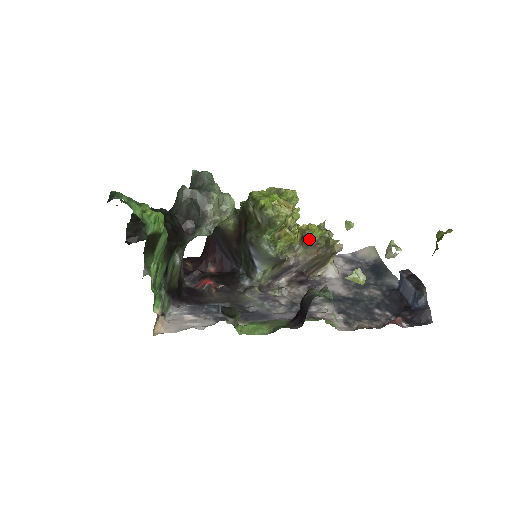
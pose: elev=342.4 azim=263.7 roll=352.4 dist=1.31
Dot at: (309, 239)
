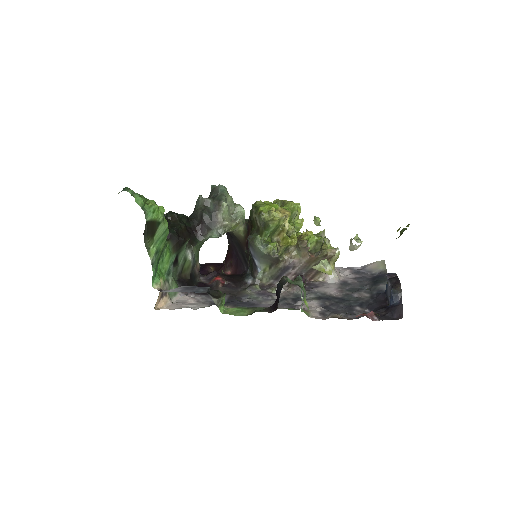
Dot at: (301, 242)
